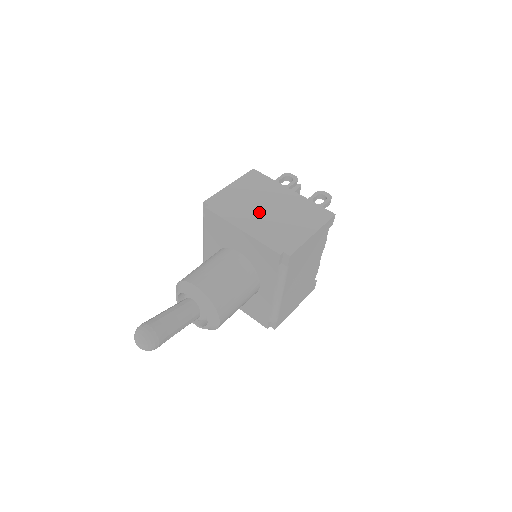
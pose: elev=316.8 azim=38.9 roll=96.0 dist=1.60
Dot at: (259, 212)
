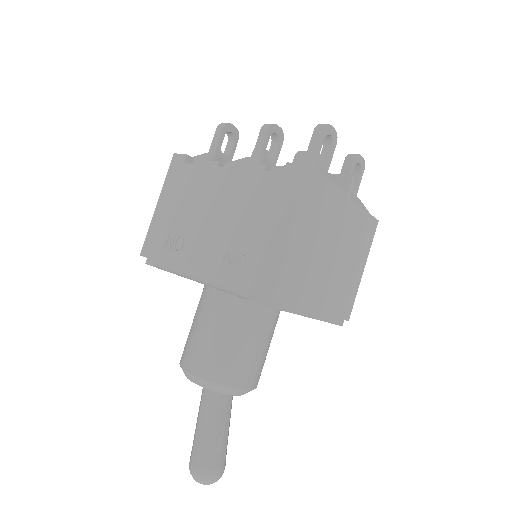
Dot at: (323, 271)
